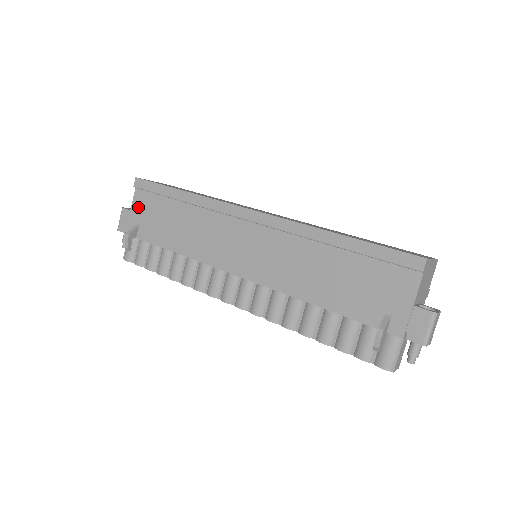
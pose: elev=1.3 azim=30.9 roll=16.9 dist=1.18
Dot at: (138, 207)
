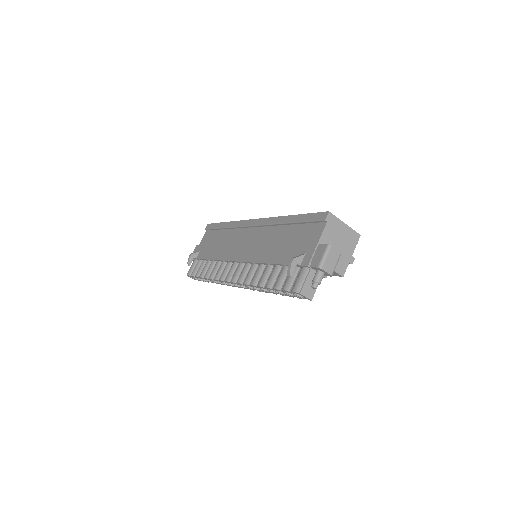
Dot at: (203, 241)
